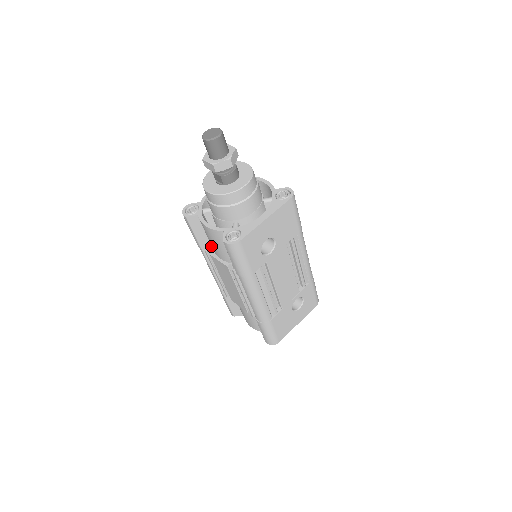
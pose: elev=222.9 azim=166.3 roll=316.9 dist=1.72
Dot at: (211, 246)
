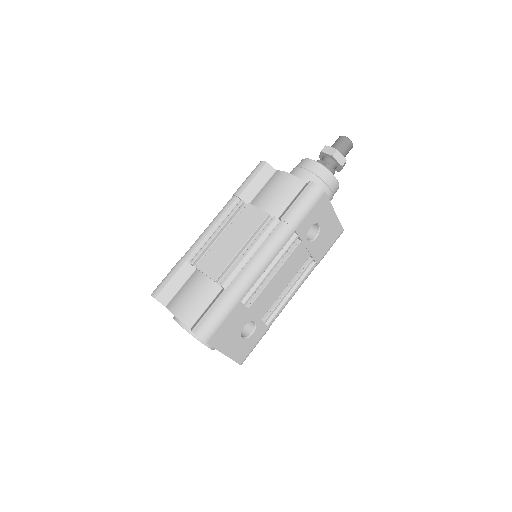
Dot at: occluded
